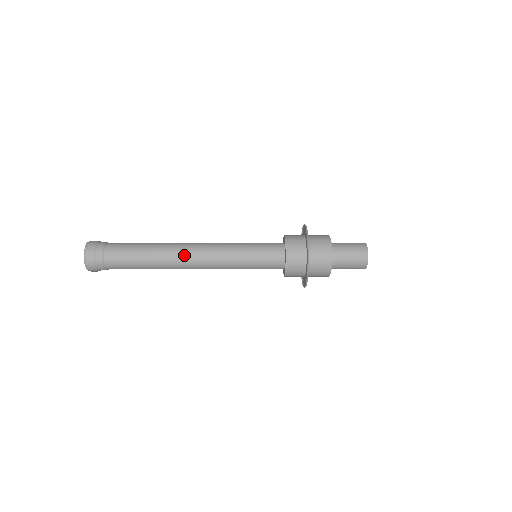
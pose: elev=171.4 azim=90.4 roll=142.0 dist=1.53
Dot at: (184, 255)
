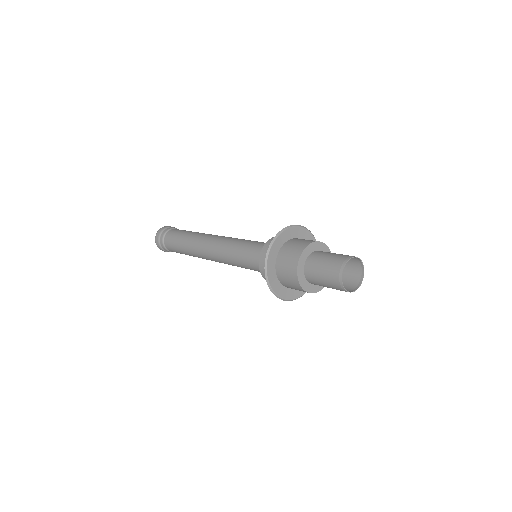
Dot at: (204, 257)
